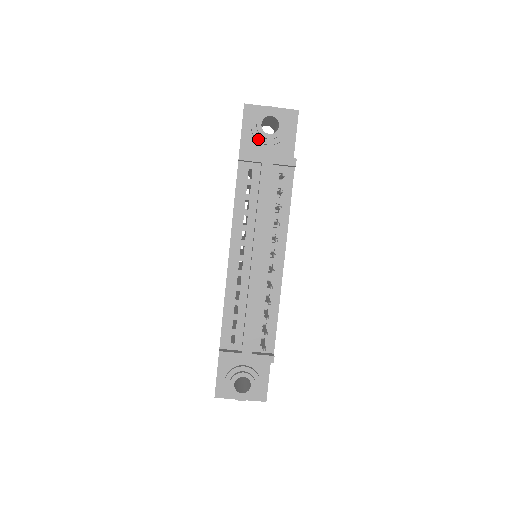
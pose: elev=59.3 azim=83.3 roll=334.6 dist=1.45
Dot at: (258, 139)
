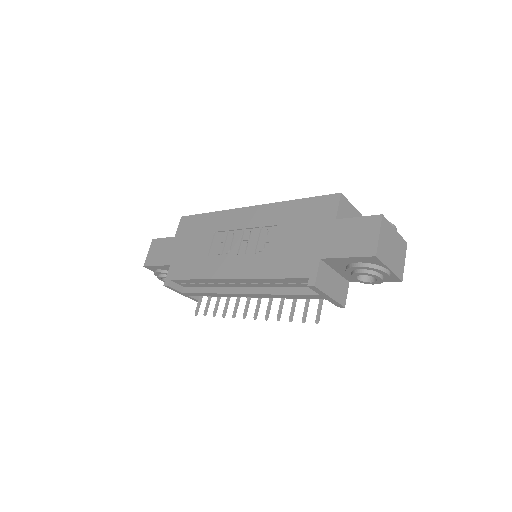
Dot at: (347, 271)
